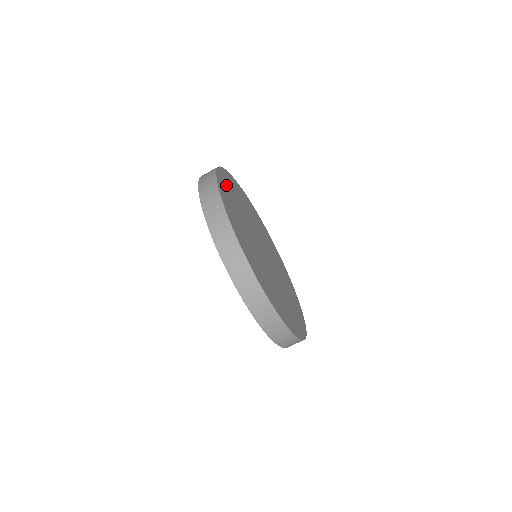
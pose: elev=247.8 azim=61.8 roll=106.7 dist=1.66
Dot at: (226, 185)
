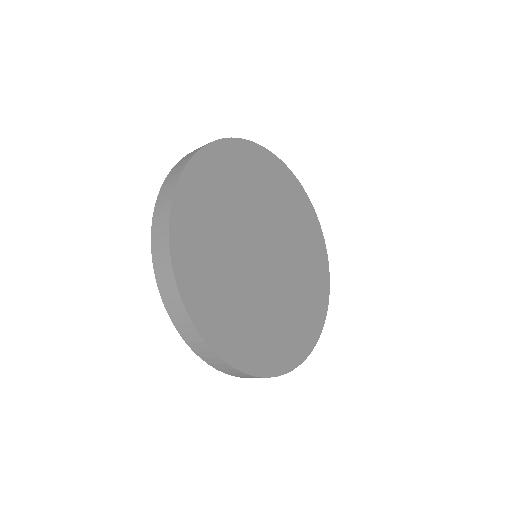
Dot at: (195, 276)
